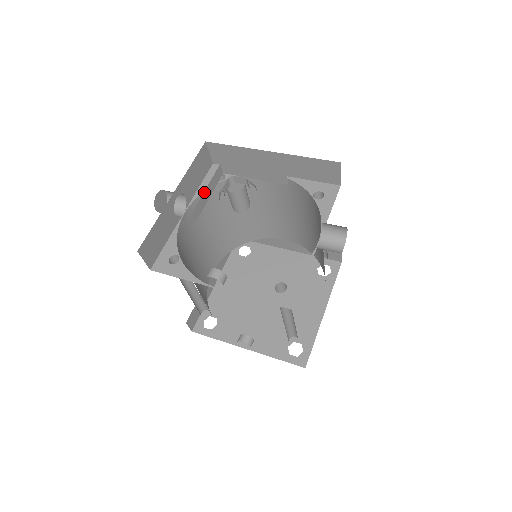
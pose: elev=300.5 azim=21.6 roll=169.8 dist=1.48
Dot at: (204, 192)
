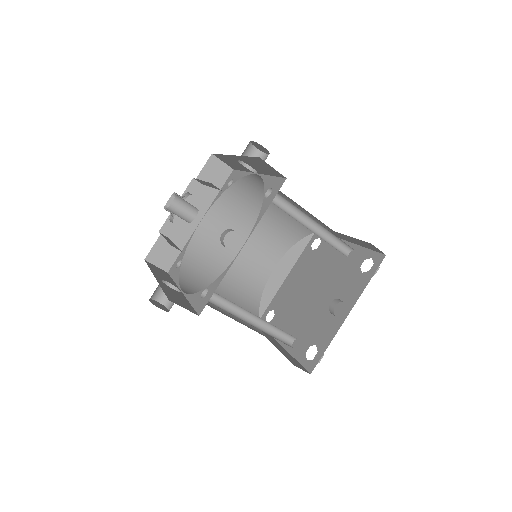
Dot at: occluded
